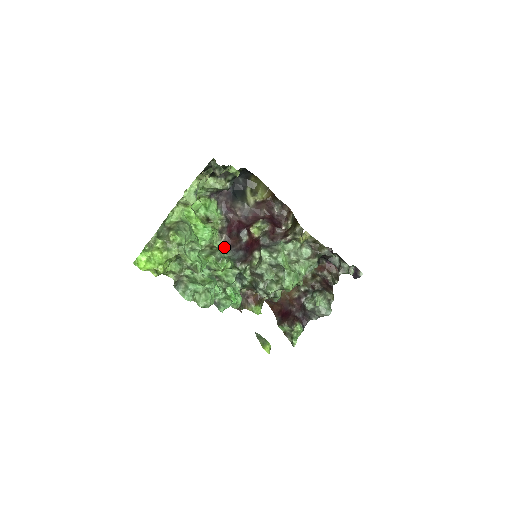
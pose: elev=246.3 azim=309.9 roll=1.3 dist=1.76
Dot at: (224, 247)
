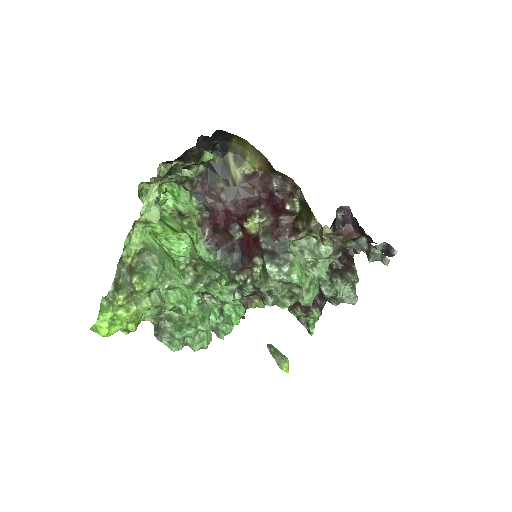
Dot at: (210, 246)
